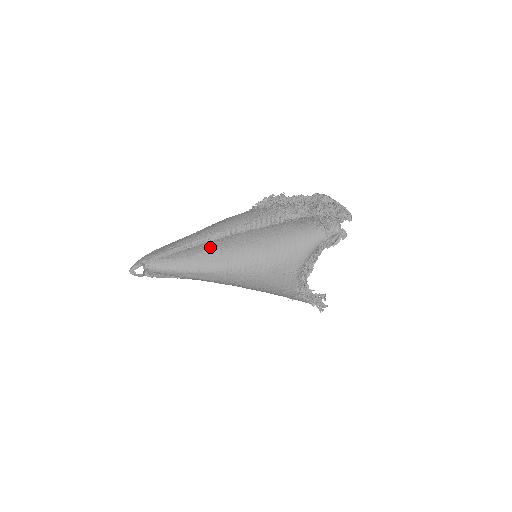
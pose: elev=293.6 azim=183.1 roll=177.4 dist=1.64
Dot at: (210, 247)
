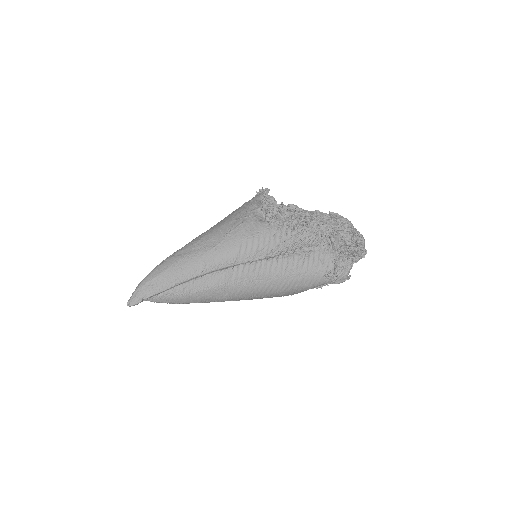
Dot at: (215, 284)
